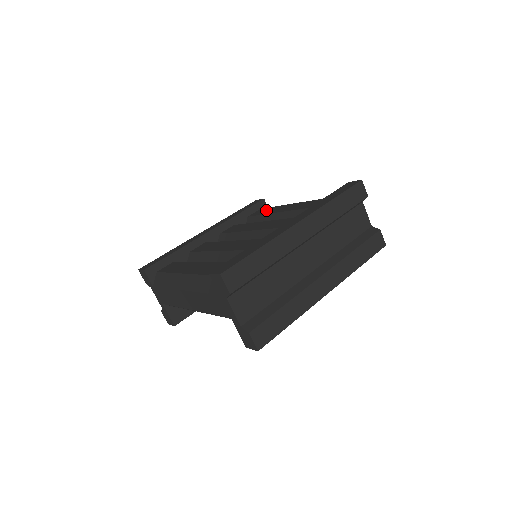
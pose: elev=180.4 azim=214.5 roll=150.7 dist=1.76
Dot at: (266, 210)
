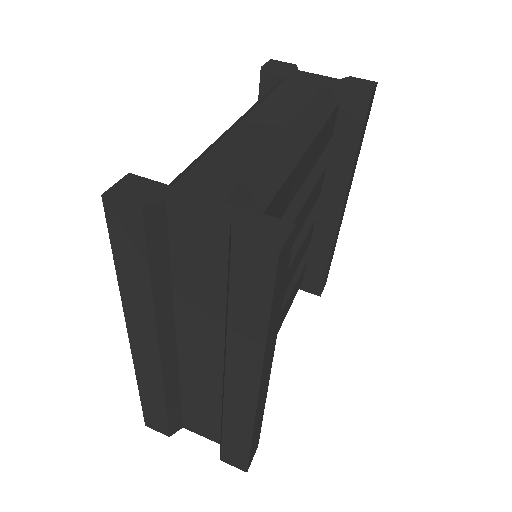
Dot at: occluded
